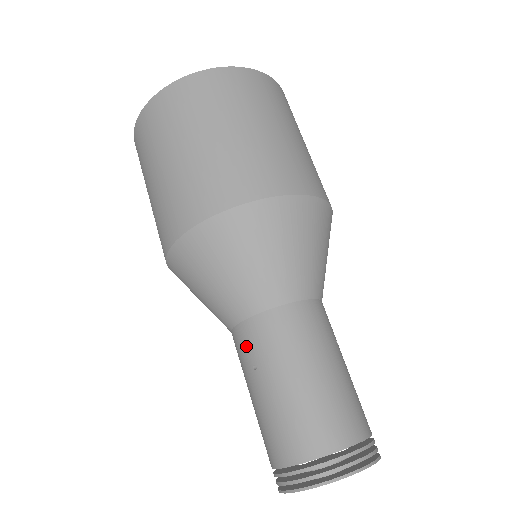
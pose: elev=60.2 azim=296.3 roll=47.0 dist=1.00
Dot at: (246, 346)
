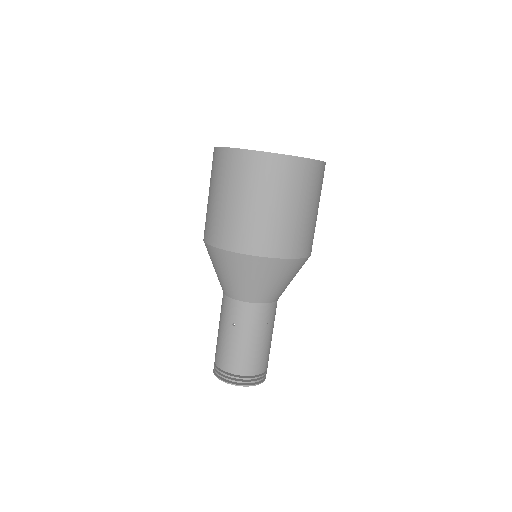
Dot at: (234, 312)
